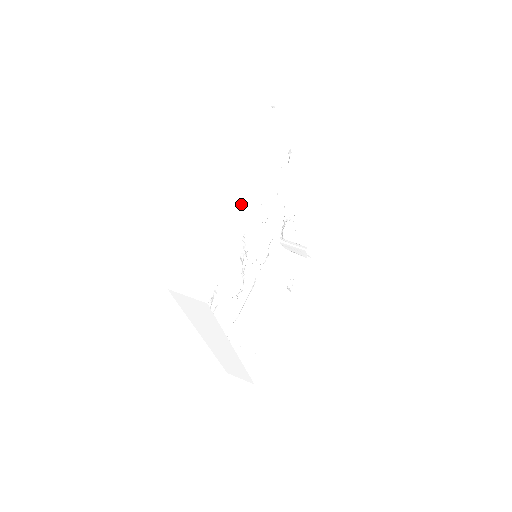
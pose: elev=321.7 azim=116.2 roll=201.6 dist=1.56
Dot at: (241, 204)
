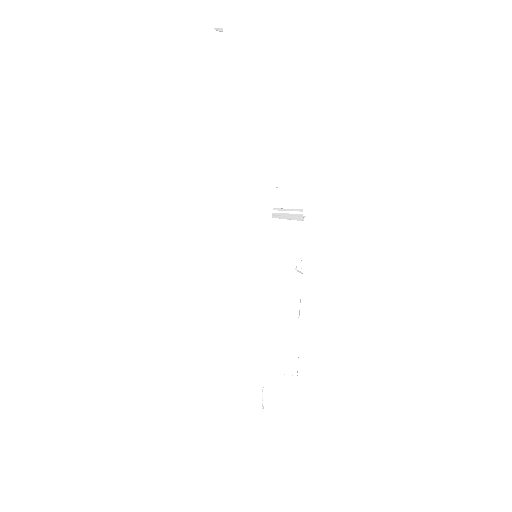
Dot at: (241, 216)
